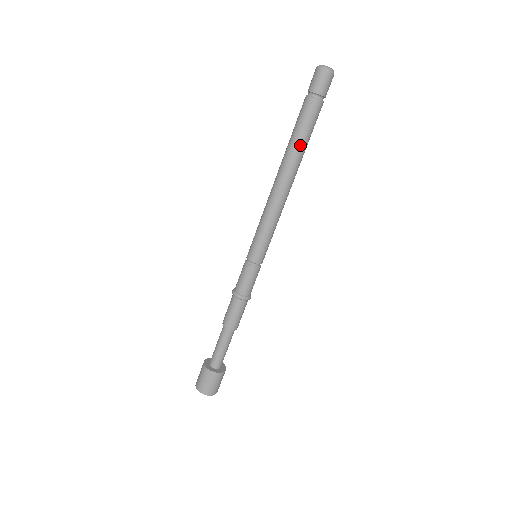
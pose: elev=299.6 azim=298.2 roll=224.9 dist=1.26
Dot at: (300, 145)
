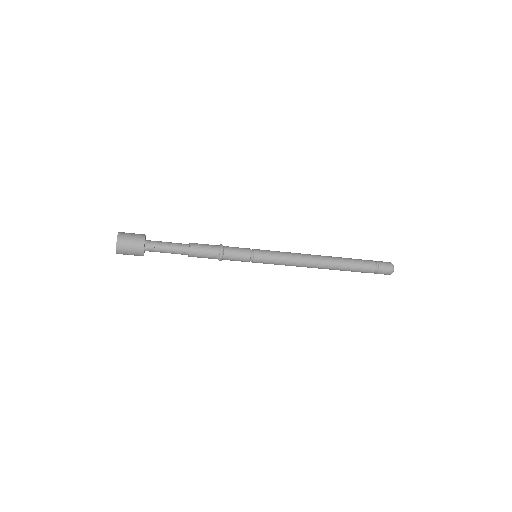
Dot at: (345, 259)
